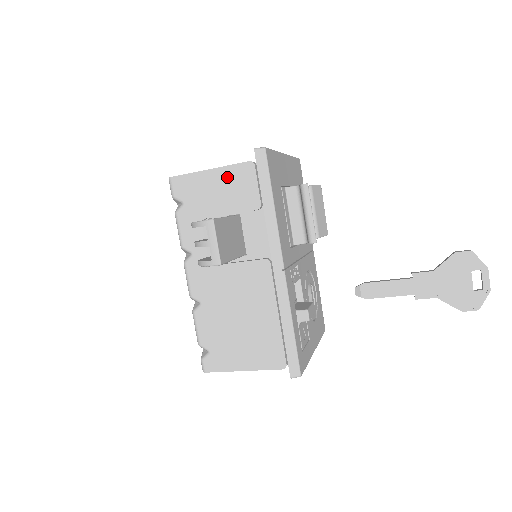
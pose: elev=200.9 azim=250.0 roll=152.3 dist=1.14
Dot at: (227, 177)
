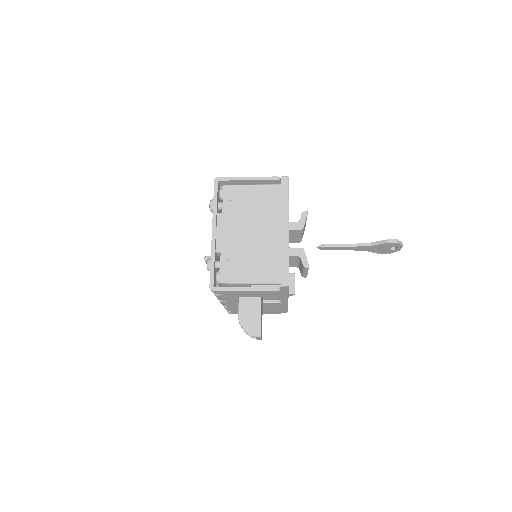
Dot at: (258, 292)
